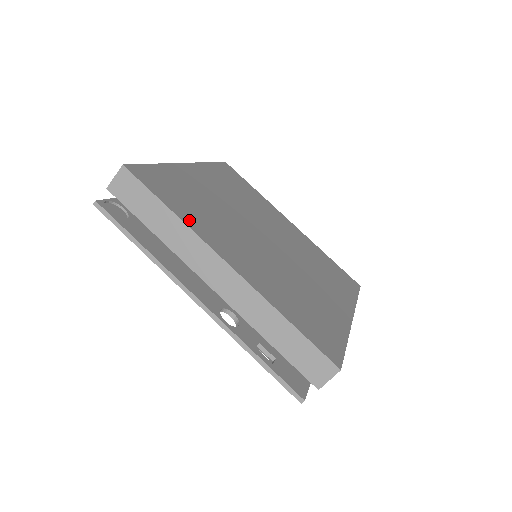
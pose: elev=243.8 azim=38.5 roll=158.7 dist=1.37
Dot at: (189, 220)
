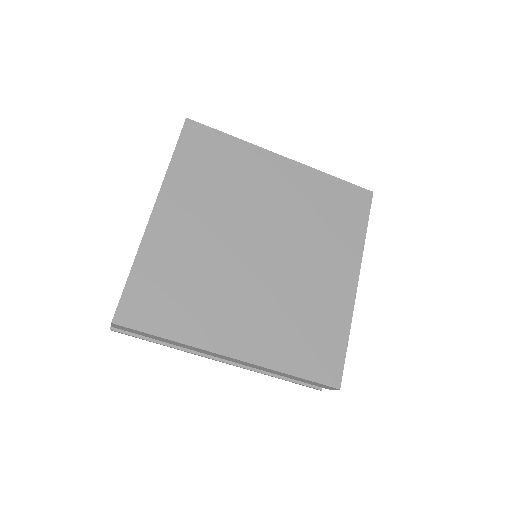
Dot at: (186, 333)
